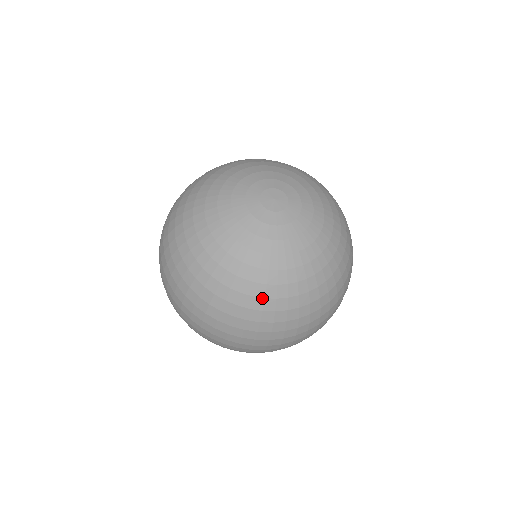
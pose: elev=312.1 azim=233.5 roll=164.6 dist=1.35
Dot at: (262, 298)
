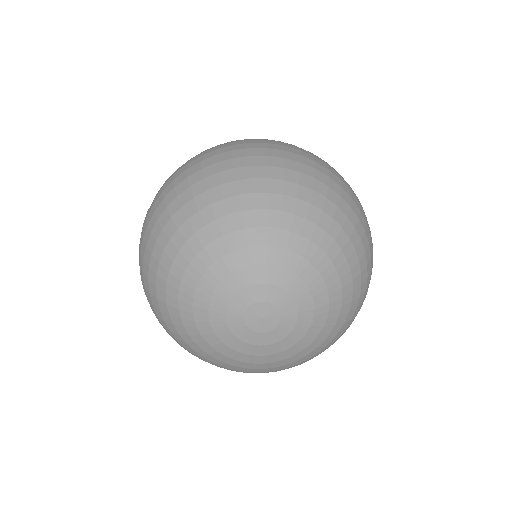
Dot at: (203, 360)
